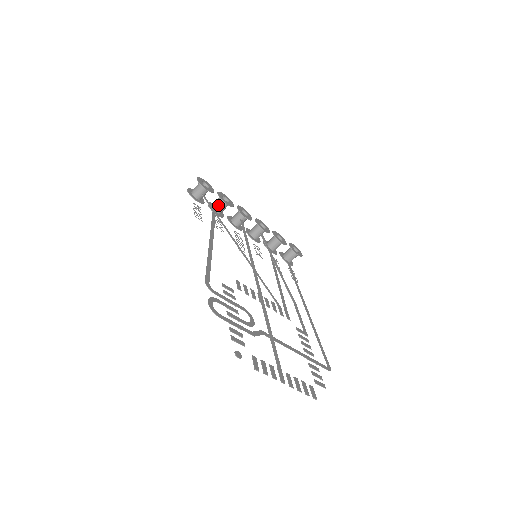
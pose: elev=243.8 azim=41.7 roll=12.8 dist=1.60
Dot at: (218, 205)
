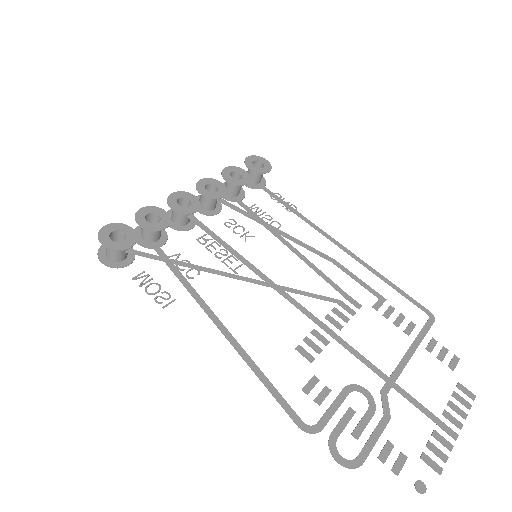
Dot at: (152, 235)
